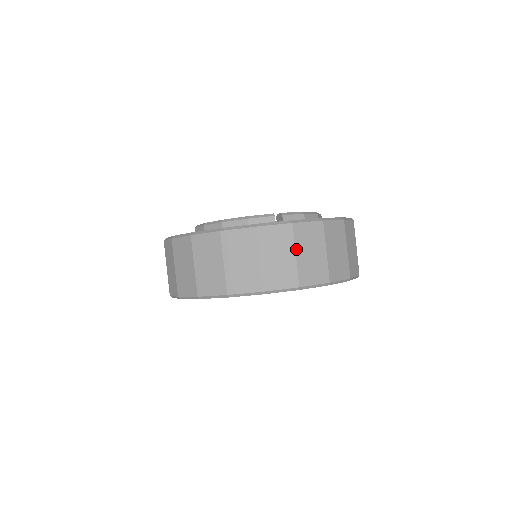
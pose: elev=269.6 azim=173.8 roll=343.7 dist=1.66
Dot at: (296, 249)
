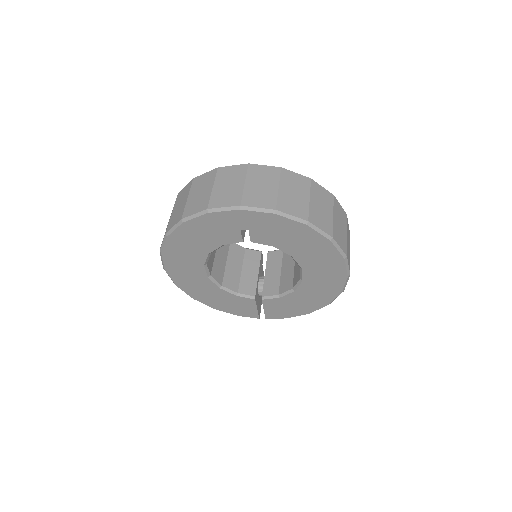
Dot at: (246, 180)
